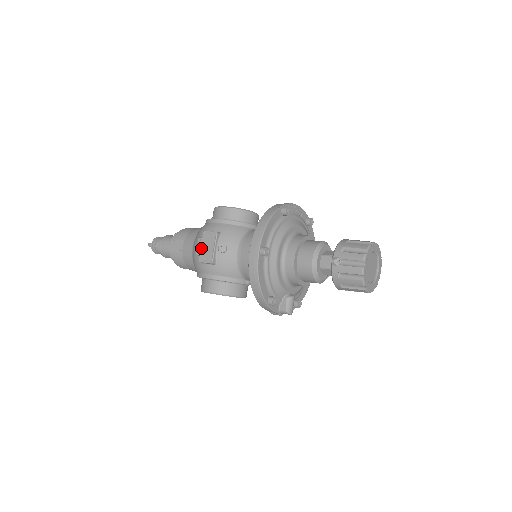
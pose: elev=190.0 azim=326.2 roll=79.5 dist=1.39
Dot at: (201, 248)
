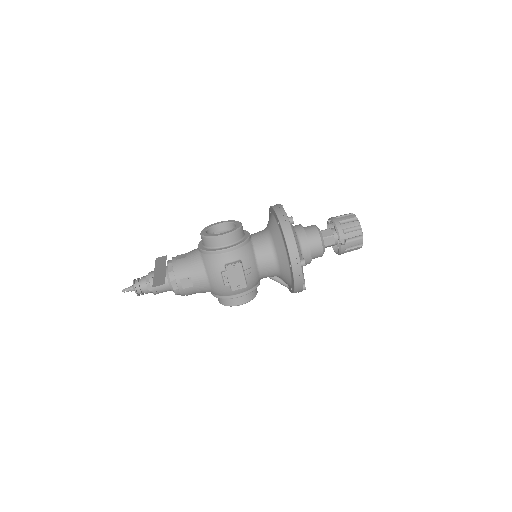
Dot at: (230, 280)
